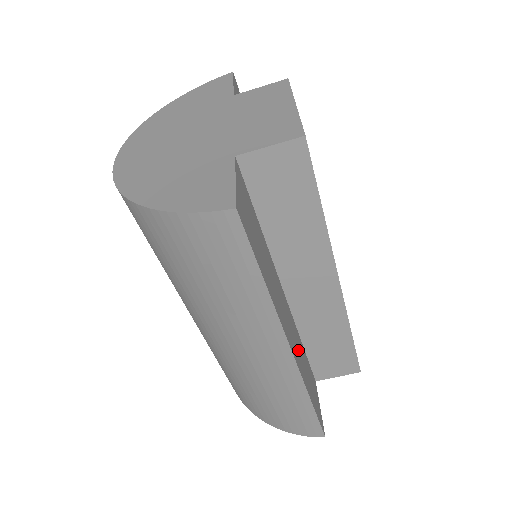
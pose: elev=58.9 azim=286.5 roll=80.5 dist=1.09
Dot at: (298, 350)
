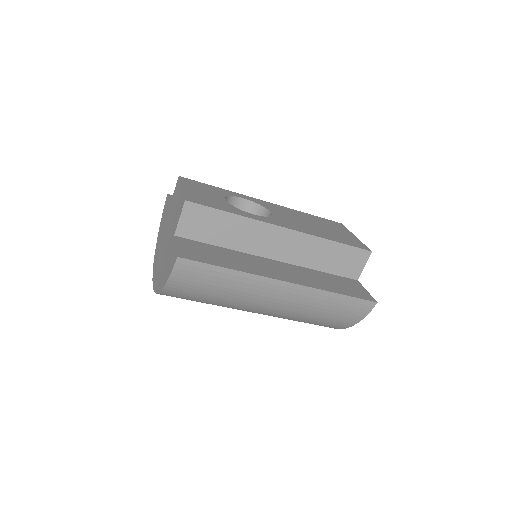
Dot at: (304, 277)
